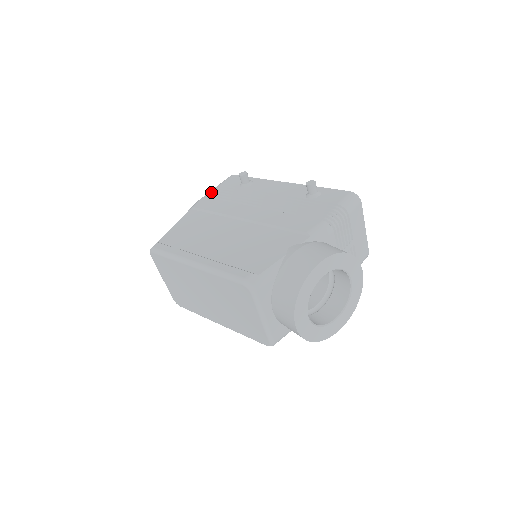
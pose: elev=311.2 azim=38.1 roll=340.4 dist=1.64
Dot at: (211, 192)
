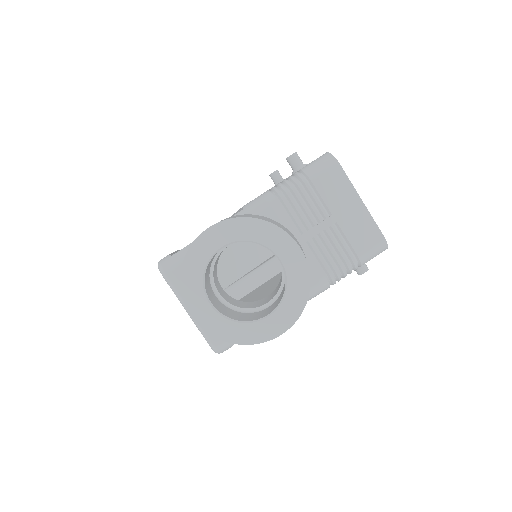
Dot at: occluded
